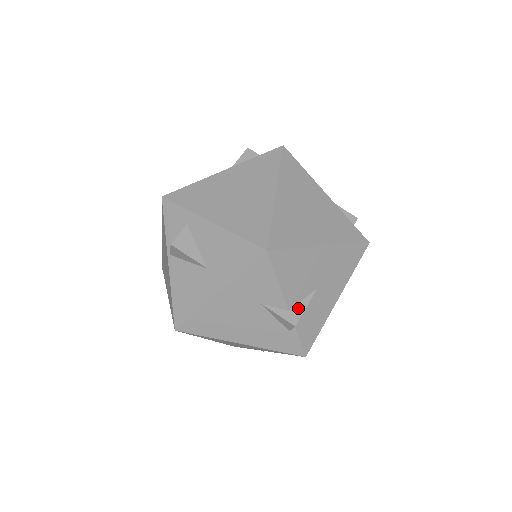
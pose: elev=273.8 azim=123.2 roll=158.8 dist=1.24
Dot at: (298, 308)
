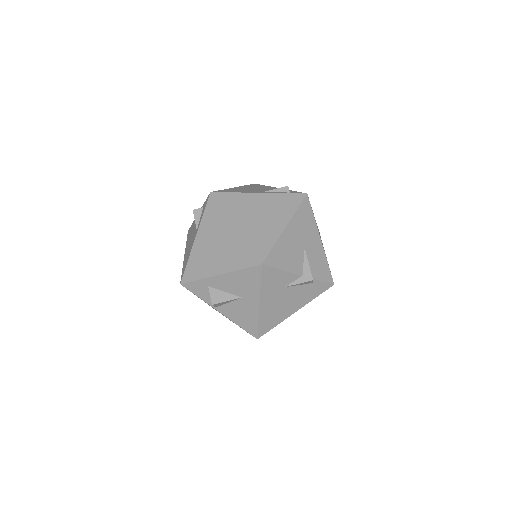
Dot at: (305, 269)
